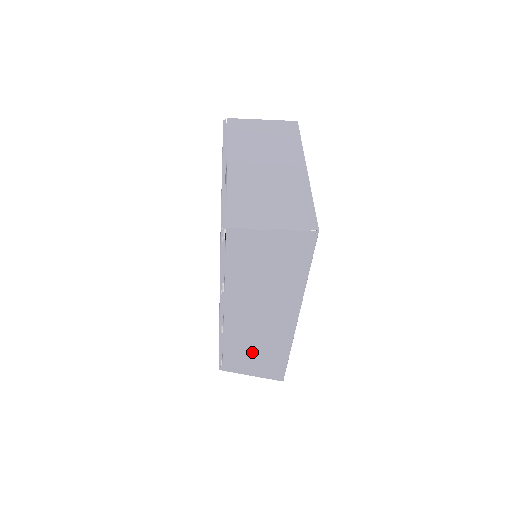
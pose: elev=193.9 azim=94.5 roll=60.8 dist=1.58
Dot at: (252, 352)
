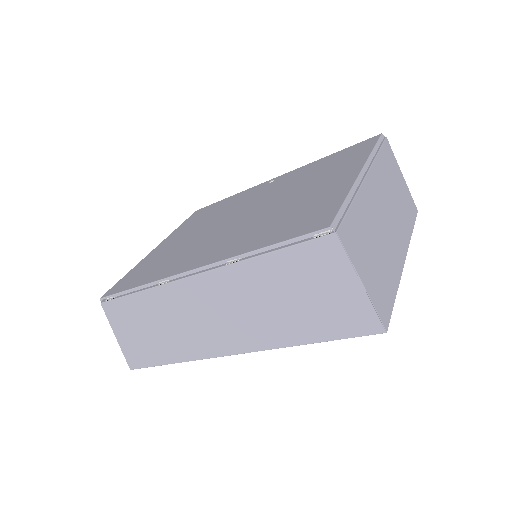
Dot at: (153, 325)
